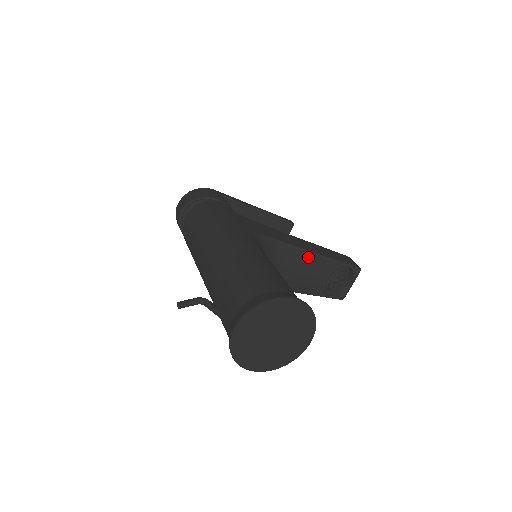
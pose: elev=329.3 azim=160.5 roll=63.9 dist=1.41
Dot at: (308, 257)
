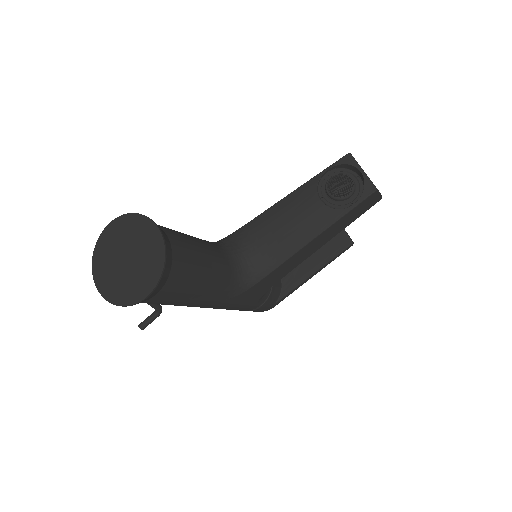
Dot at: (280, 207)
